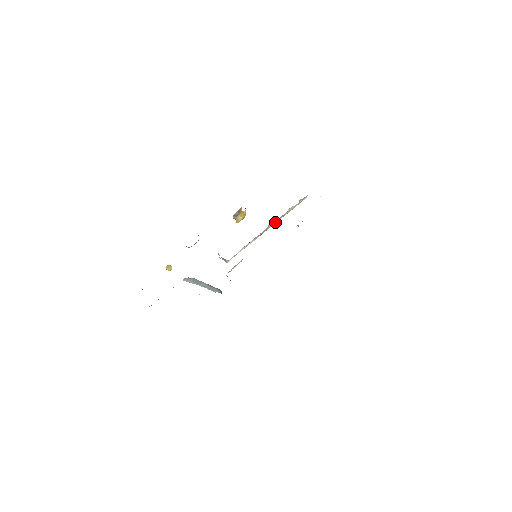
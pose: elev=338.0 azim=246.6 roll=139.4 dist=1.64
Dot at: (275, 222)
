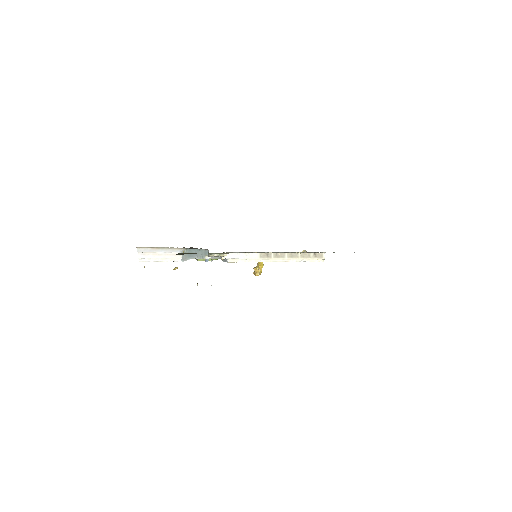
Dot at: (286, 257)
